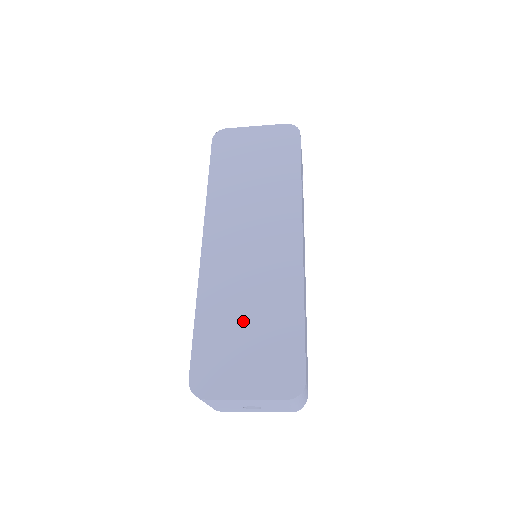
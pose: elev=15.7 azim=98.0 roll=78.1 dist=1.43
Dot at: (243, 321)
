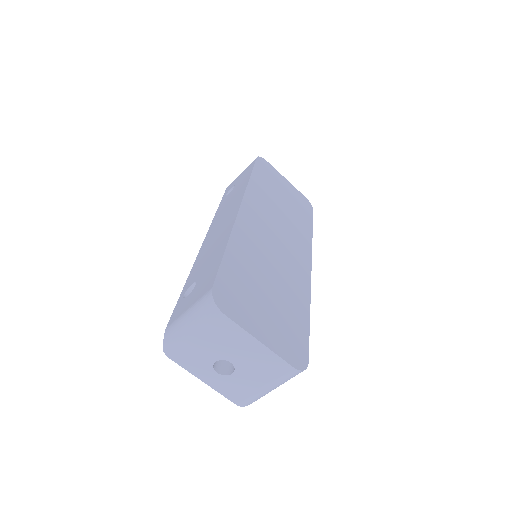
Dot at: (265, 283)
